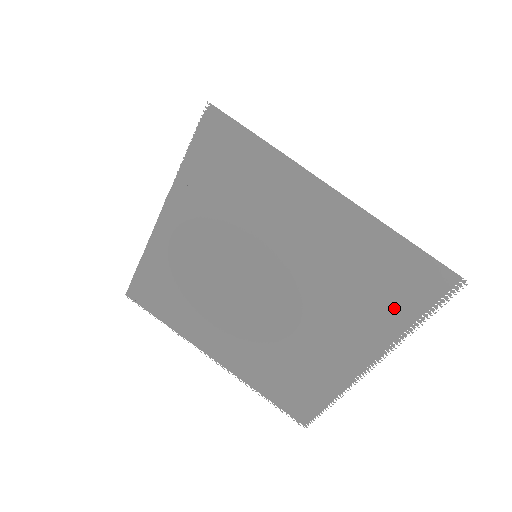
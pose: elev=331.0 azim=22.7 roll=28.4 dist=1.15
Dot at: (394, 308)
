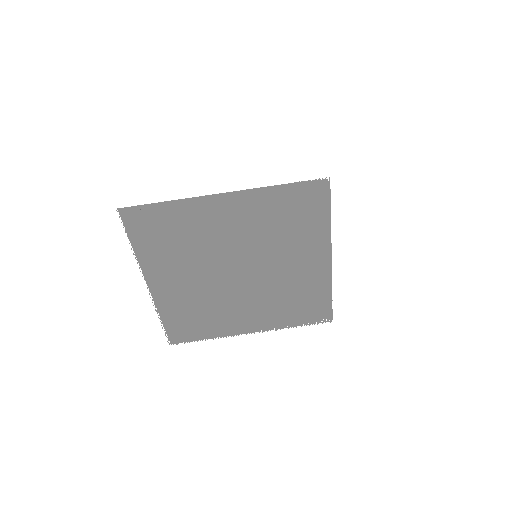
Dot at: (293, 316)
